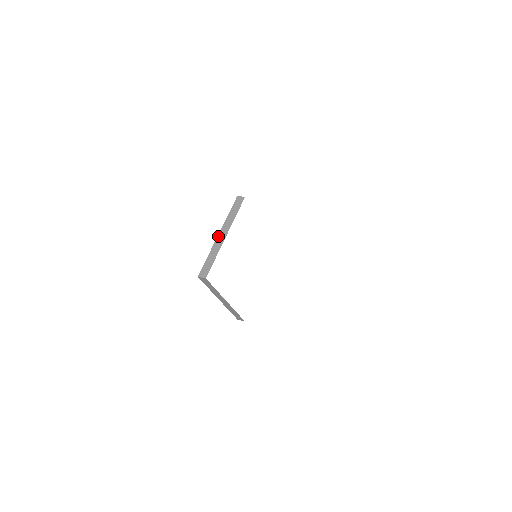
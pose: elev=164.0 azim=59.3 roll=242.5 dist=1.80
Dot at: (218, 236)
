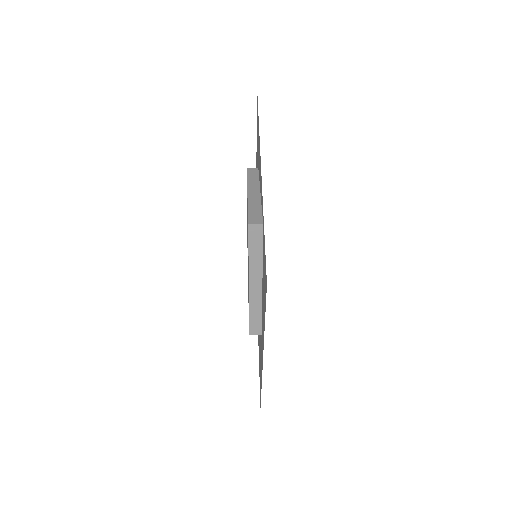
Dot at: (248, 193)
